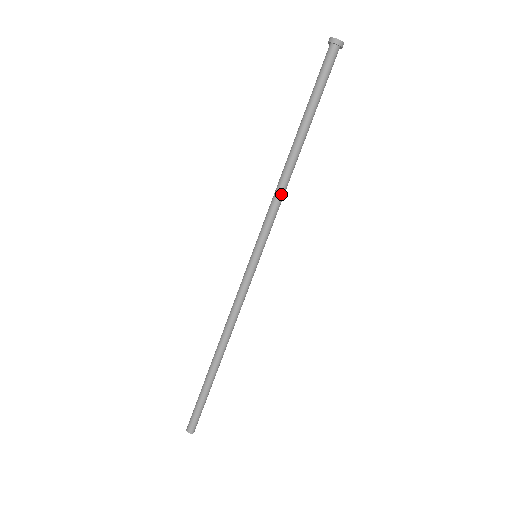
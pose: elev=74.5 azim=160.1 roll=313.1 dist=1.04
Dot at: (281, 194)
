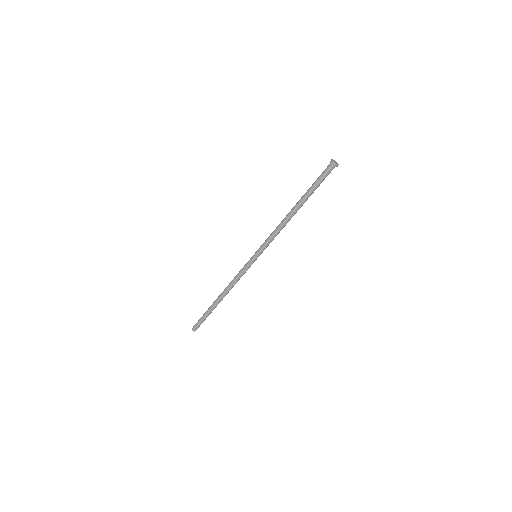
Dot at: (279, 230)
